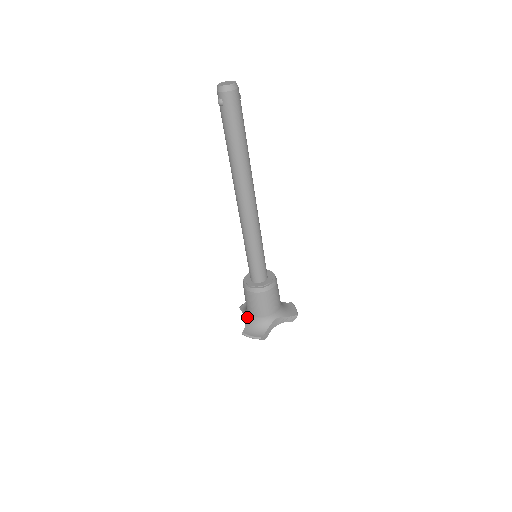
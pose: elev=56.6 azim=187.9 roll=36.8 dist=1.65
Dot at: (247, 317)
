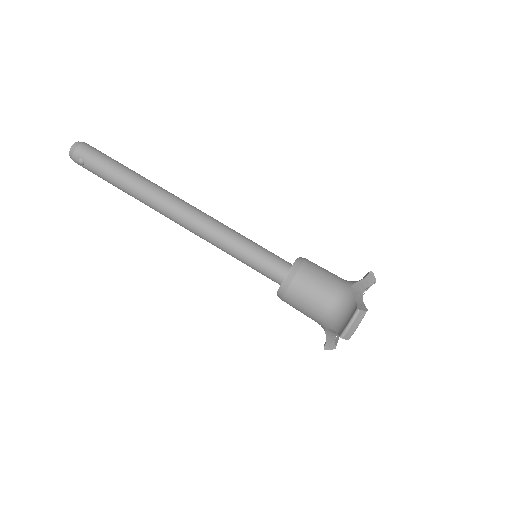
Dot at: (328, 326)
